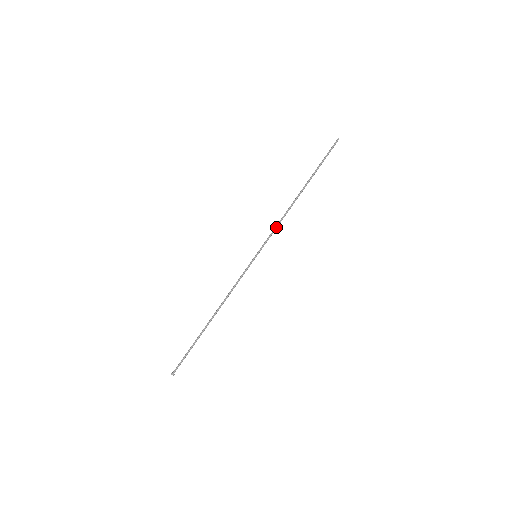
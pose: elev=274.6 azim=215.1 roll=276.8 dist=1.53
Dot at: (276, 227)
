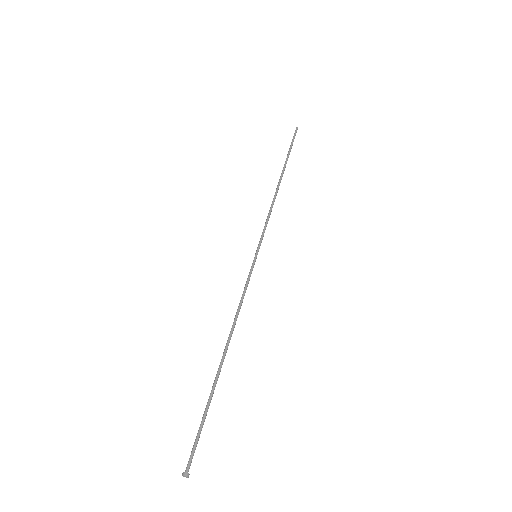
Dot at: (267, 218)
